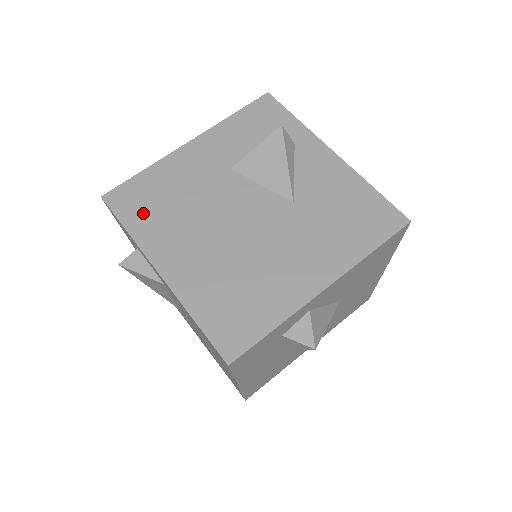
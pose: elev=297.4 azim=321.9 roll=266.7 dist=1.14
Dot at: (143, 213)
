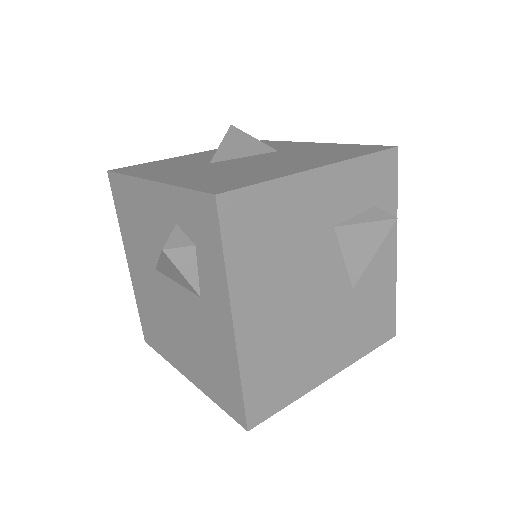
Dot at: (248, 244)
